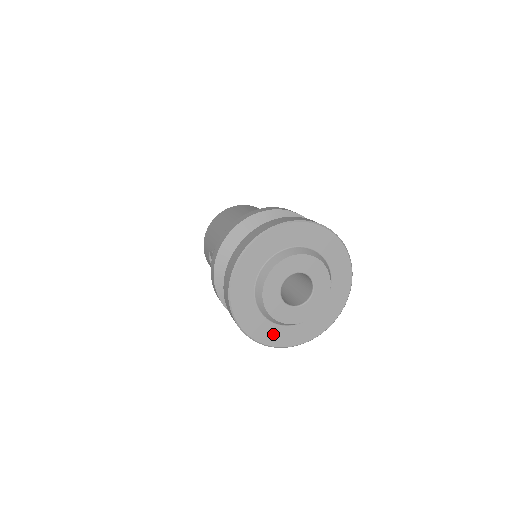
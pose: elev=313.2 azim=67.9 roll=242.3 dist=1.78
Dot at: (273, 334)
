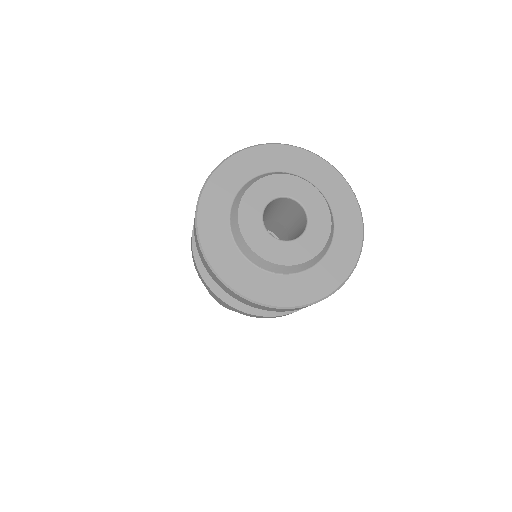
Dot at: (306, 286)
